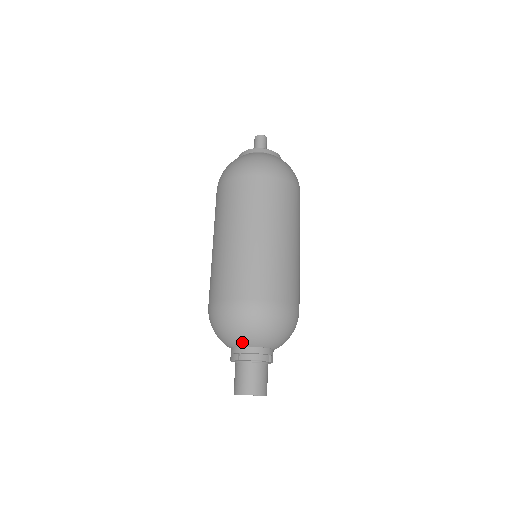
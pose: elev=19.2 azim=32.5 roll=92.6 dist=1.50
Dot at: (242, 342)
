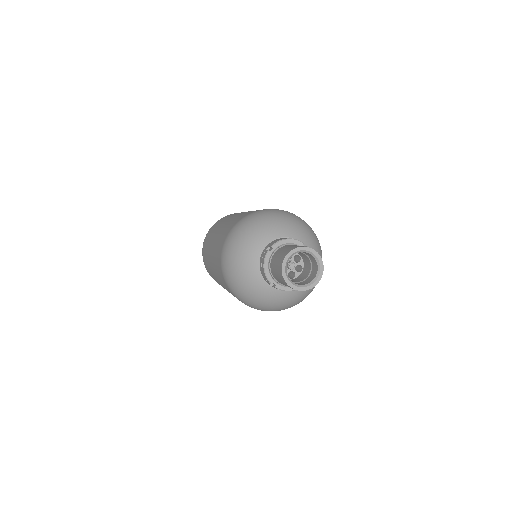
Dot at: (264, 238)
